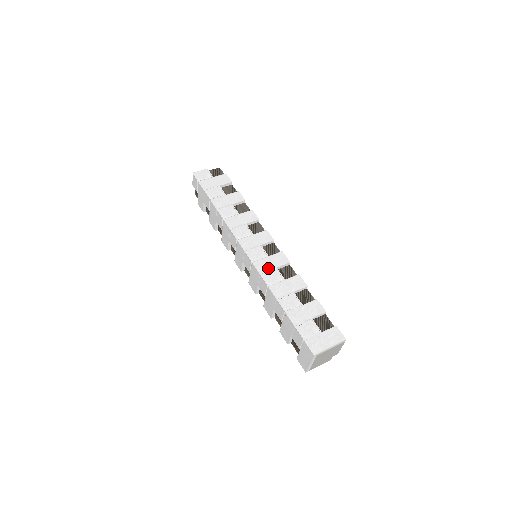
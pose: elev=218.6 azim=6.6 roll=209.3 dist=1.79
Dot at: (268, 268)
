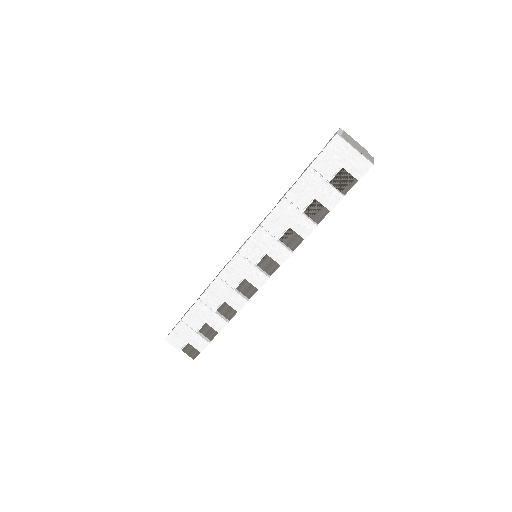
Dot at: occluded
